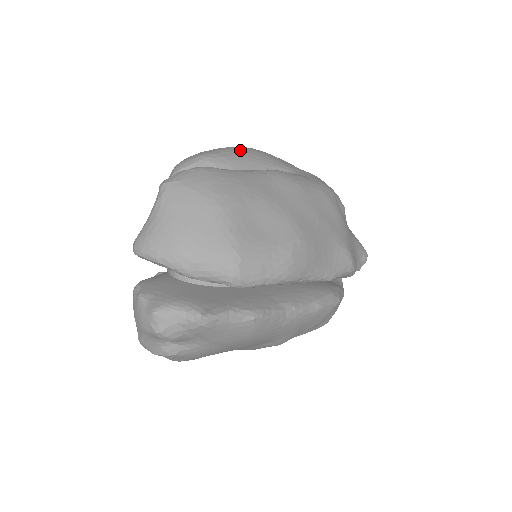
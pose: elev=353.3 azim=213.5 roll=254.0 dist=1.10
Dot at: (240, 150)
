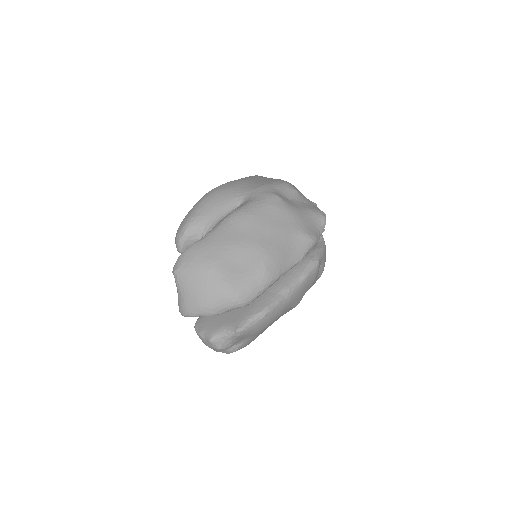
Dot at: (207, 201)
